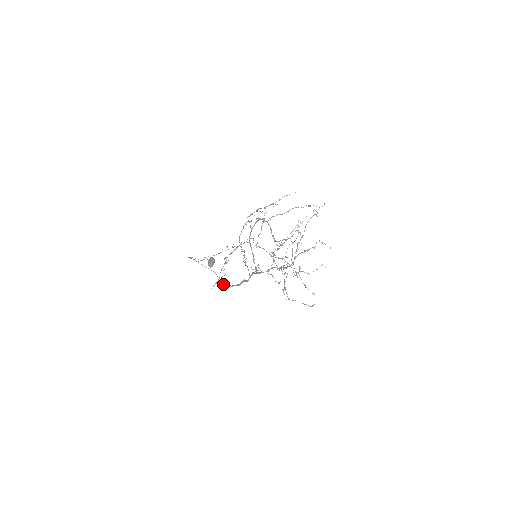
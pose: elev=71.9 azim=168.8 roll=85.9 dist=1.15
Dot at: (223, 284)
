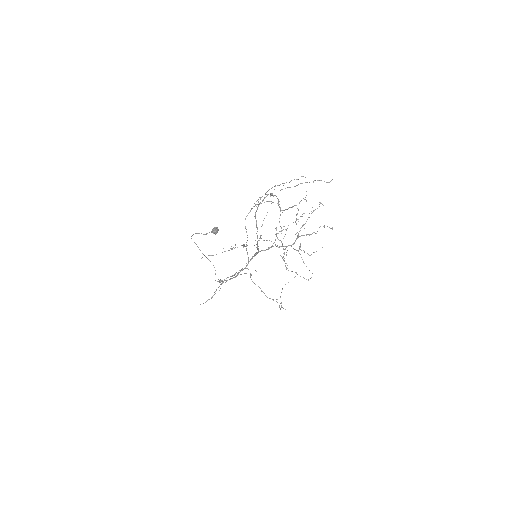
Dot at: (219, 281)
